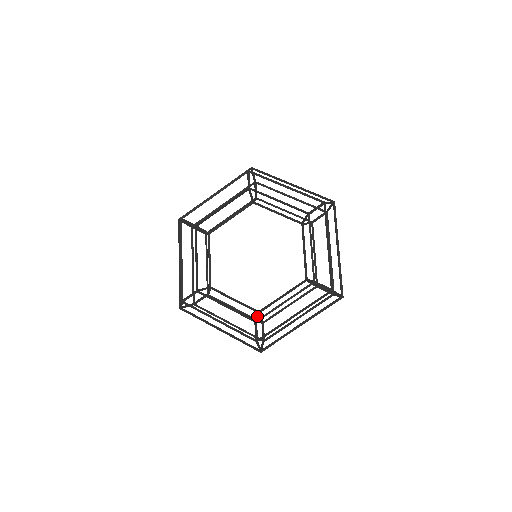
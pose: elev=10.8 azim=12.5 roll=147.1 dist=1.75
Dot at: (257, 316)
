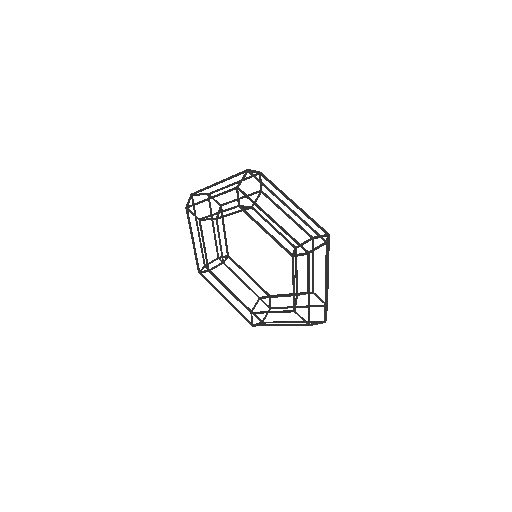
Dot at: (255, 306)
